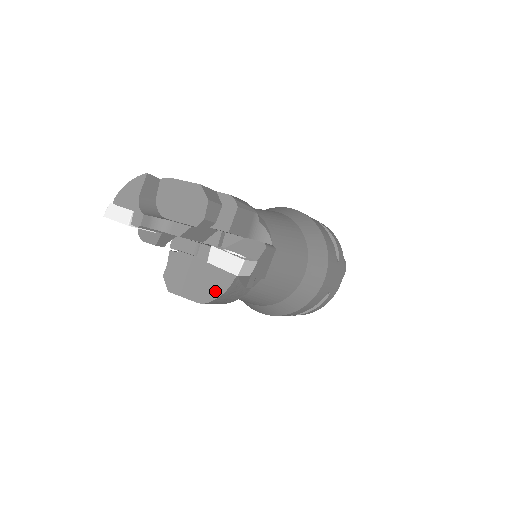
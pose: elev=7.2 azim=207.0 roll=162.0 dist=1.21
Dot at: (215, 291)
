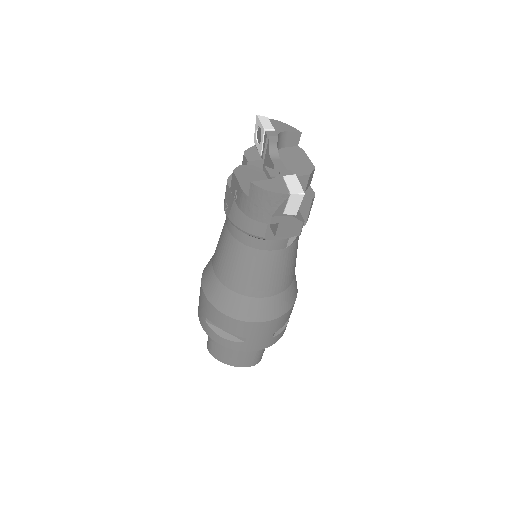
Dot at: (268, 187)
